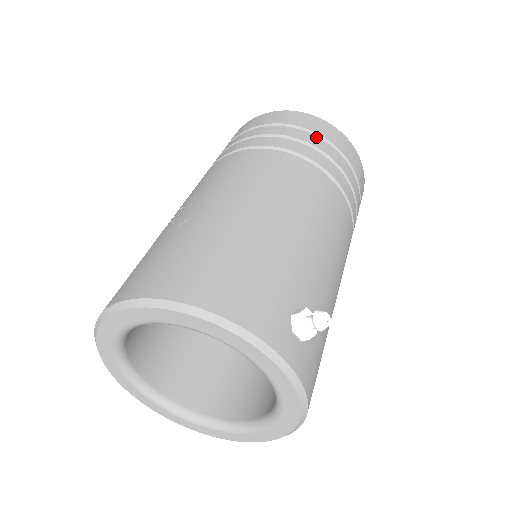
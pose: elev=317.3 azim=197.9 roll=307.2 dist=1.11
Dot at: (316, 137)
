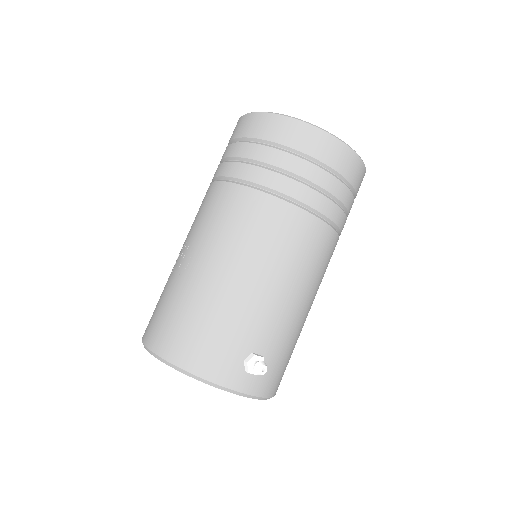
Dot at: (292, 156)
